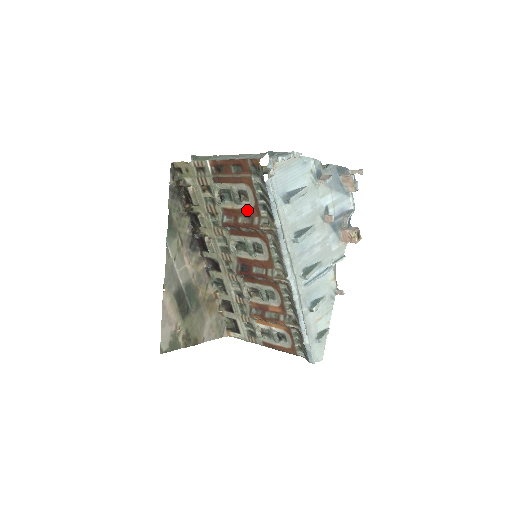
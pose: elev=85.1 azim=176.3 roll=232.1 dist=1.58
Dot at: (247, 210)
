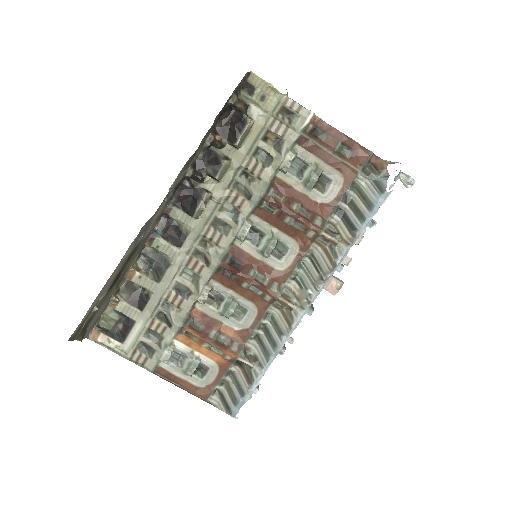
Dot at: (313, 201)
